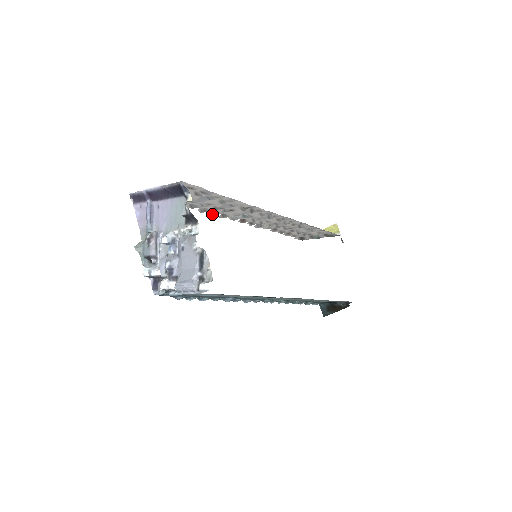
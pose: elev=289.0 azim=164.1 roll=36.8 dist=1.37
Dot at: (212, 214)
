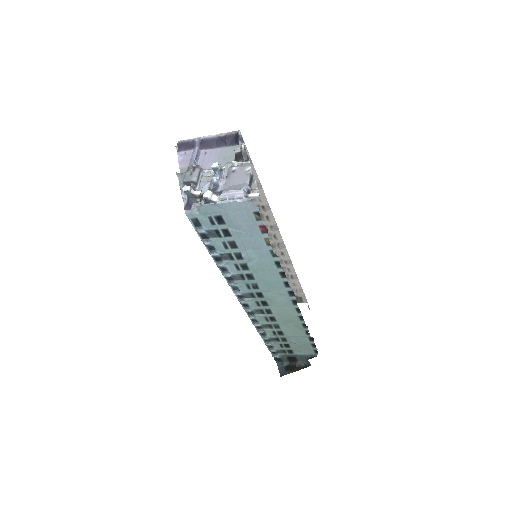
Dot at: occluded
